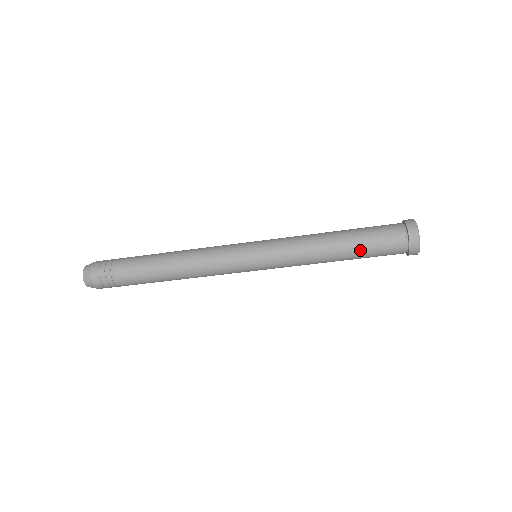
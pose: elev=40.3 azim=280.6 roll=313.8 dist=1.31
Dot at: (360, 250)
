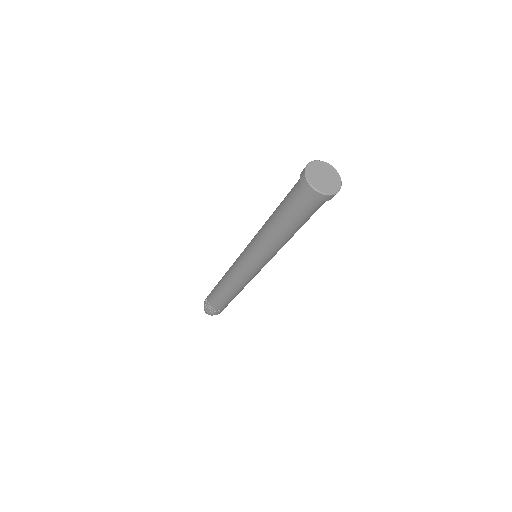
Dot at: (285, 217)
